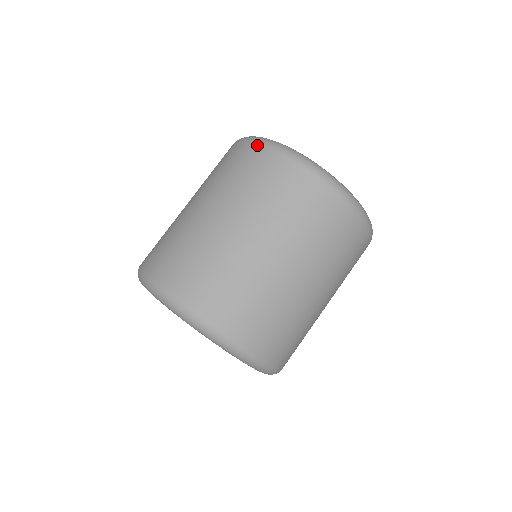
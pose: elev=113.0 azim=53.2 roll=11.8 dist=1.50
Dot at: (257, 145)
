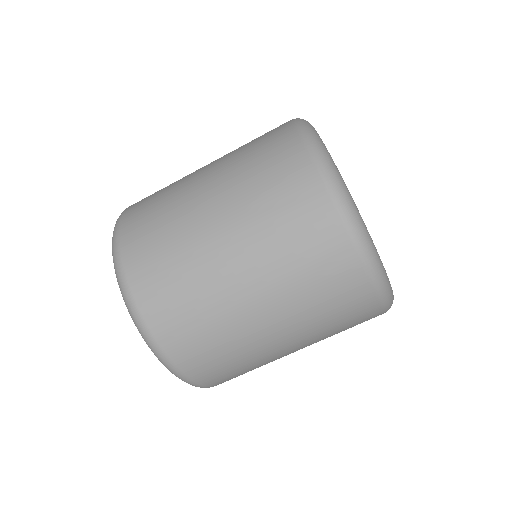
Dot at: occluded
